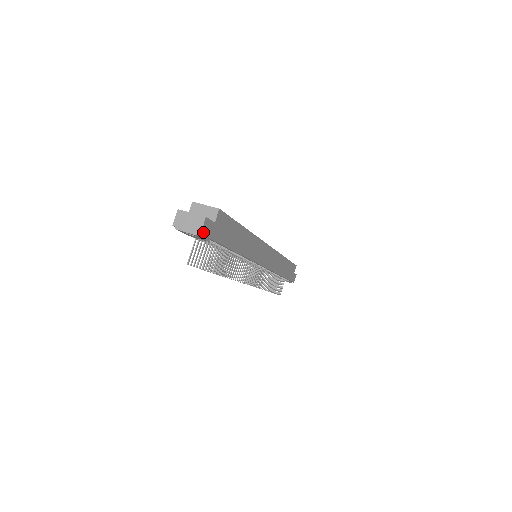
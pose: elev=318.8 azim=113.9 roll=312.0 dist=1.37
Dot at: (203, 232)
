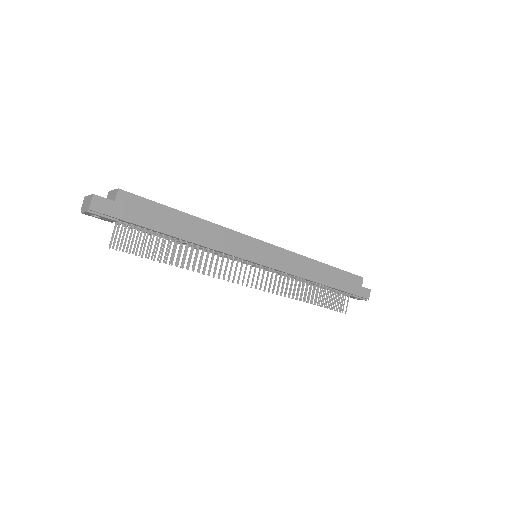
Dot at: (94, 208)
